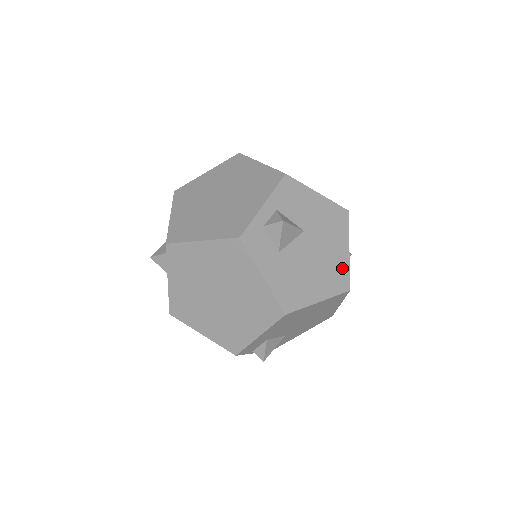
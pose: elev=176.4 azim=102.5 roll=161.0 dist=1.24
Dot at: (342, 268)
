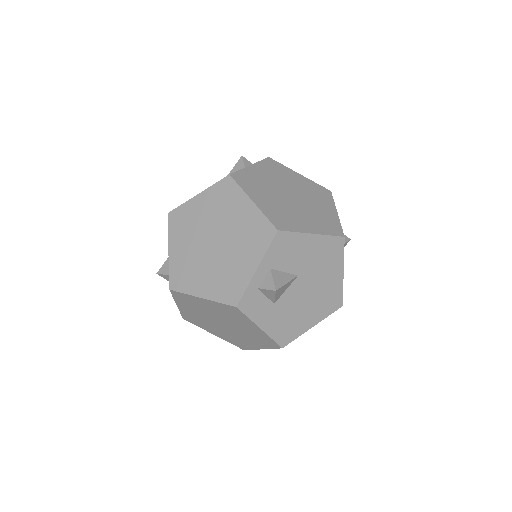
Dot at: (336, 291)
